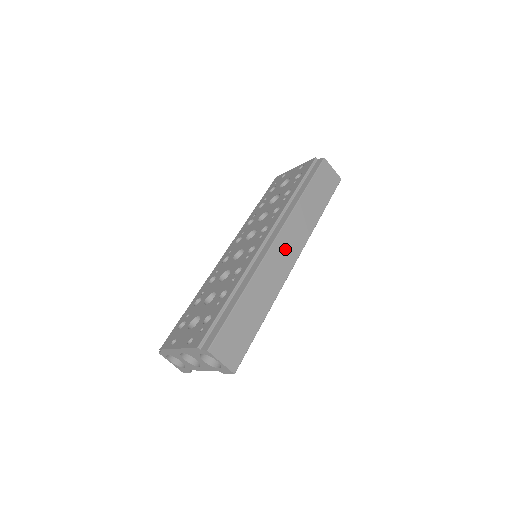
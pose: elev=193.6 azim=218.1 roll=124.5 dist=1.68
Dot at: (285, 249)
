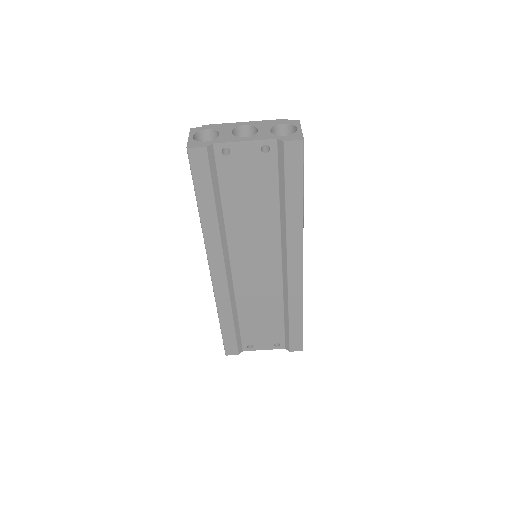
Dot at: occluded
